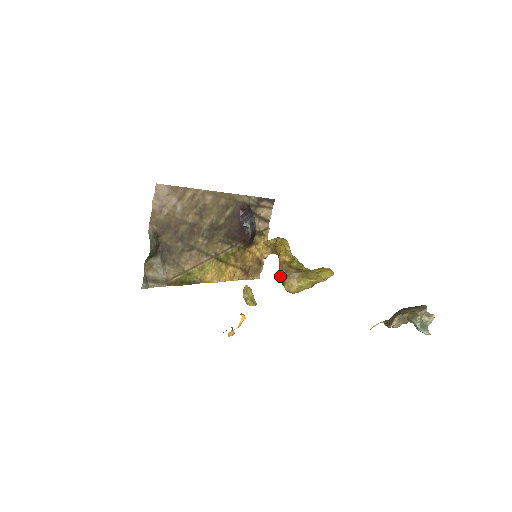
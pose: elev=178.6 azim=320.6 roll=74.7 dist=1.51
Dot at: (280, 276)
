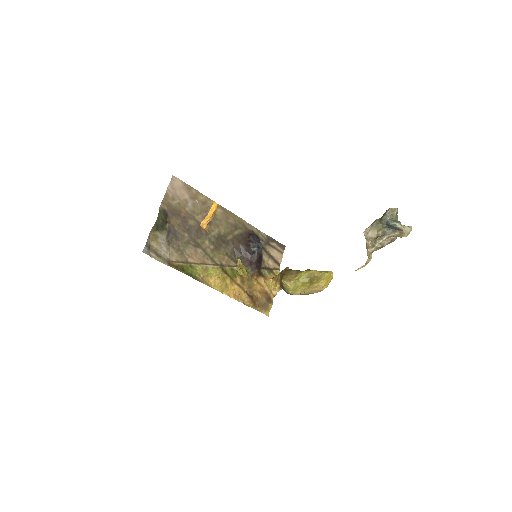
Dot at: (280, 281)
